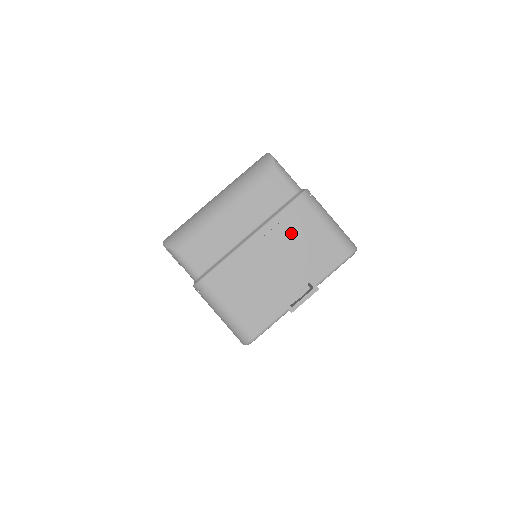
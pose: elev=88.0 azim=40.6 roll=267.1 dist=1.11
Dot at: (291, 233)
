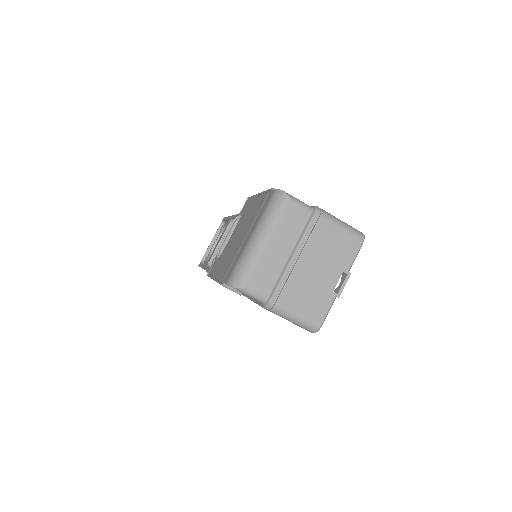
Dot at: (319, 243)
